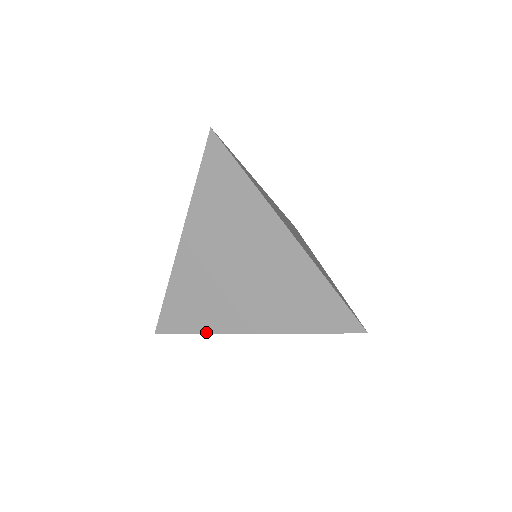
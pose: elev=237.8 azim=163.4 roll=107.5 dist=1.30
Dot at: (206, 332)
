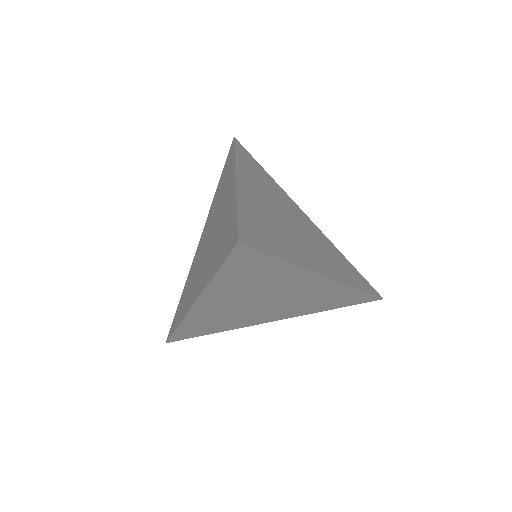
Dot at: (179, 323)
